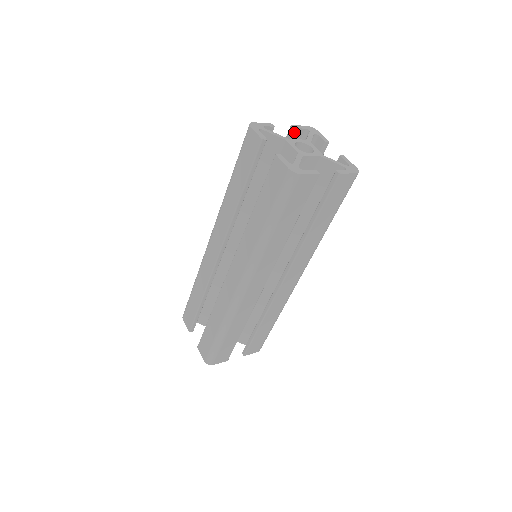
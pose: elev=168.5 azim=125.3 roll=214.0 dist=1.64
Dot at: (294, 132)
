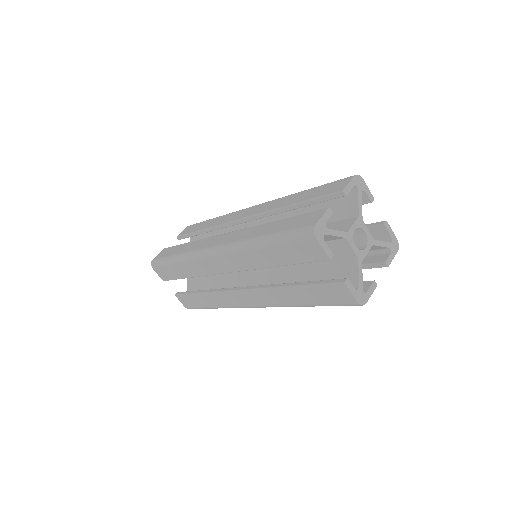
Dot at: (343, 195)
